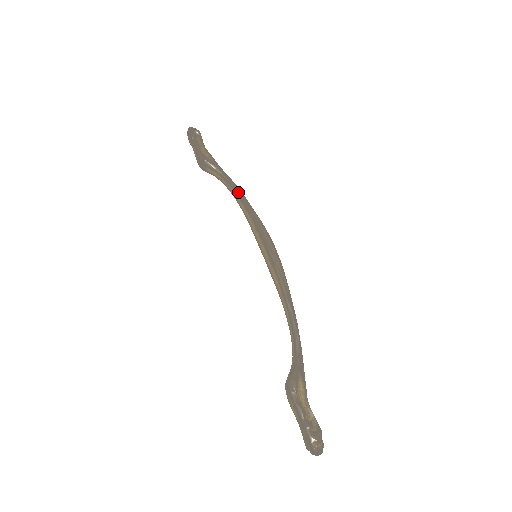
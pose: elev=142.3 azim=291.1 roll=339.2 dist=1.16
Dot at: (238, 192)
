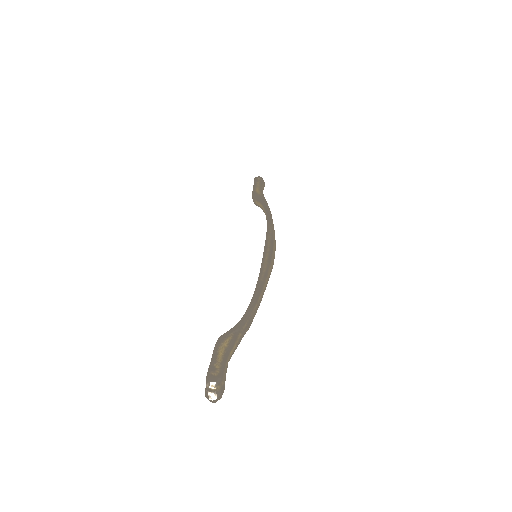
Dot at: (267, 214)
